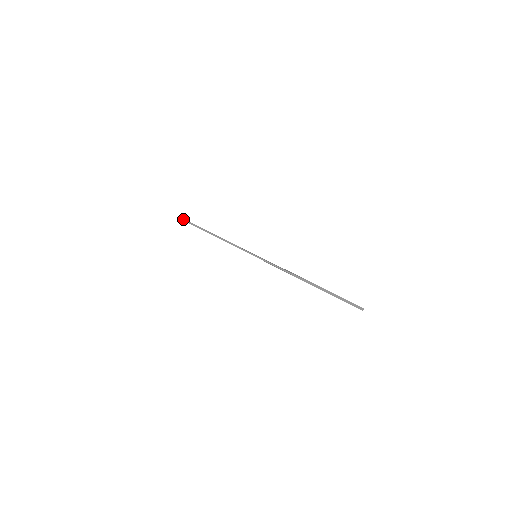
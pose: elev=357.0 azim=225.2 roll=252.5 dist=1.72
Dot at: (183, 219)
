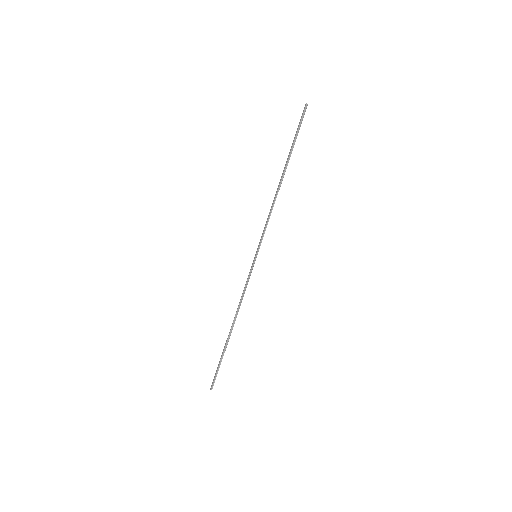
Dot at: (210, 388)
